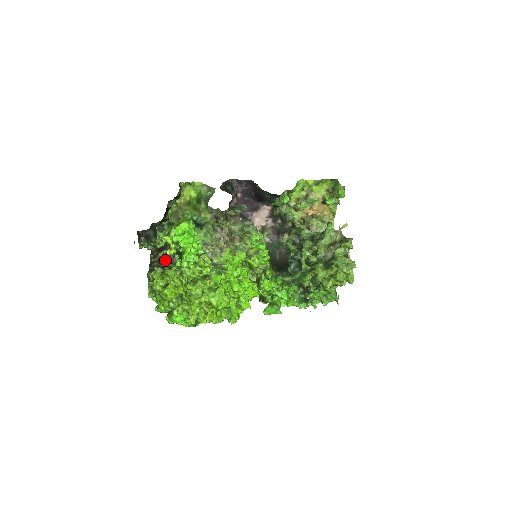
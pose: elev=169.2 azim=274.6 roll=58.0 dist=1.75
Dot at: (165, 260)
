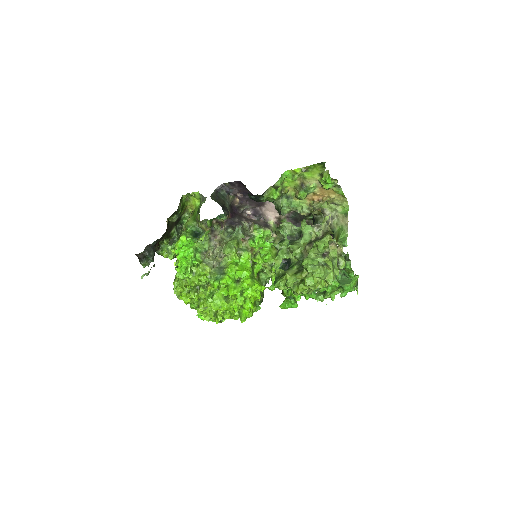
Dot at: occluded
